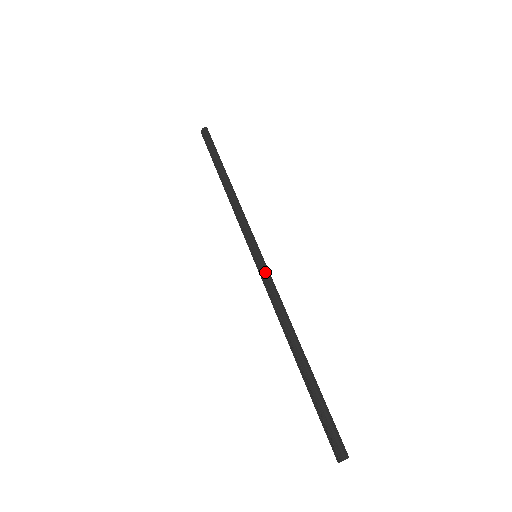
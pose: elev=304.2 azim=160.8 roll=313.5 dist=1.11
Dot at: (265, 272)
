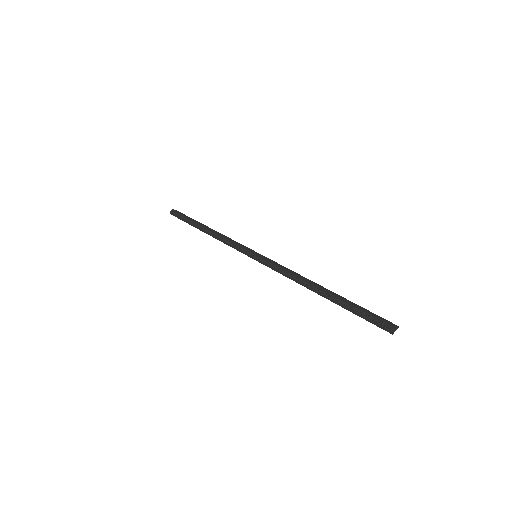
Dot at: (270, 260)
